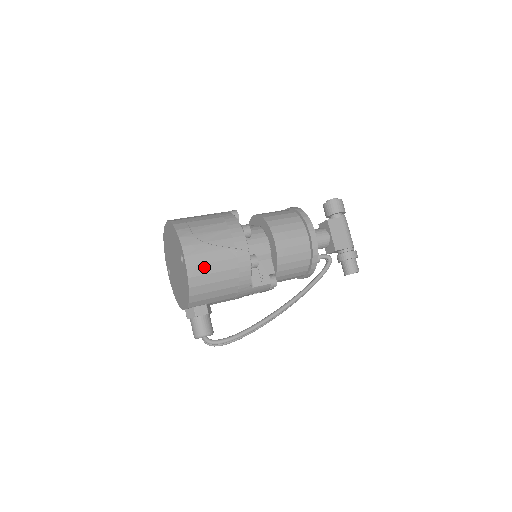
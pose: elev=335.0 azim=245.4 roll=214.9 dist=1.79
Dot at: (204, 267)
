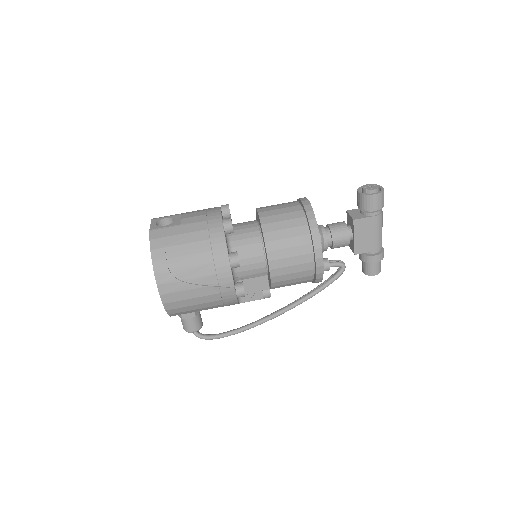
Dot at: (182, 302)
